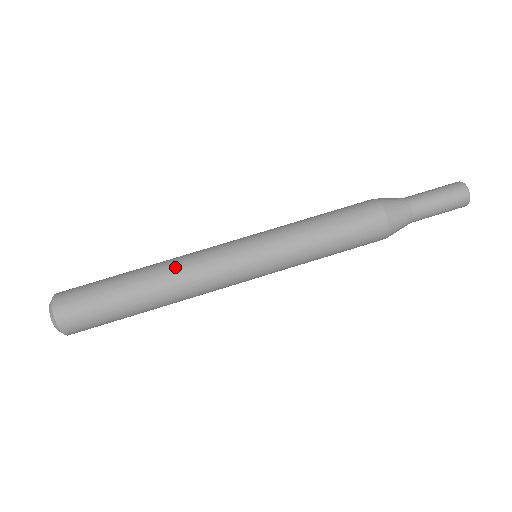
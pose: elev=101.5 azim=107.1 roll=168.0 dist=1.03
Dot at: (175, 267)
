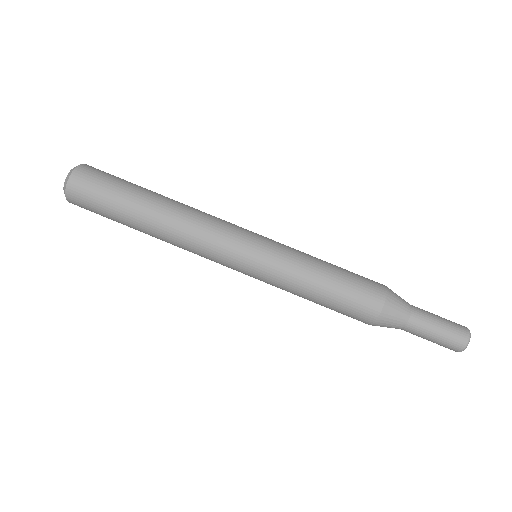
Dot at: (188, 212)
